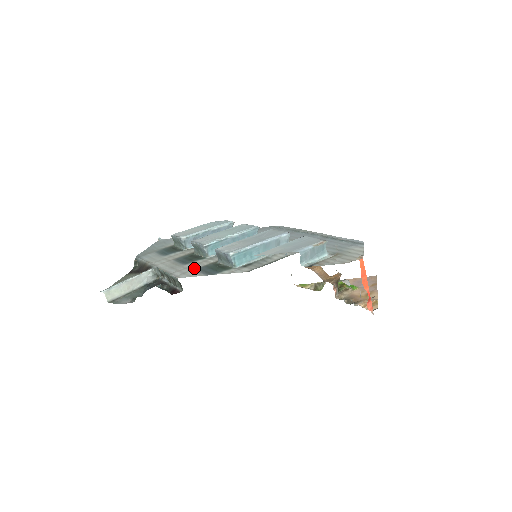
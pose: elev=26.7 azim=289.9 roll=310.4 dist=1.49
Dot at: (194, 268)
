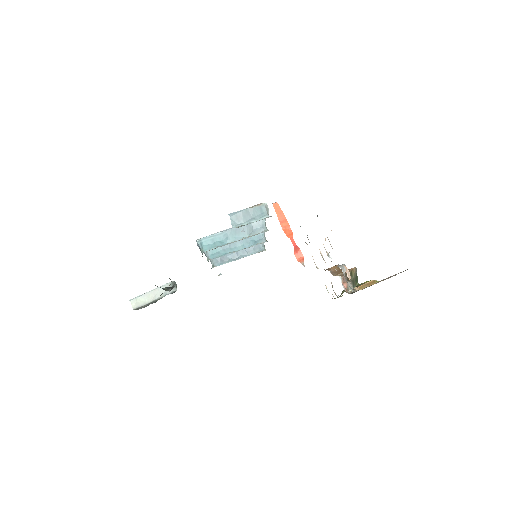
Dot at: occluded
